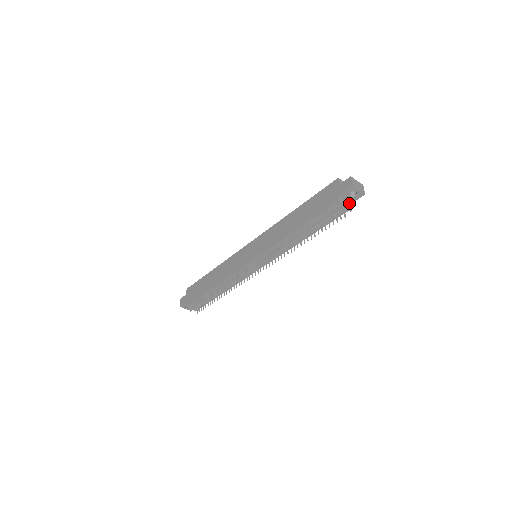
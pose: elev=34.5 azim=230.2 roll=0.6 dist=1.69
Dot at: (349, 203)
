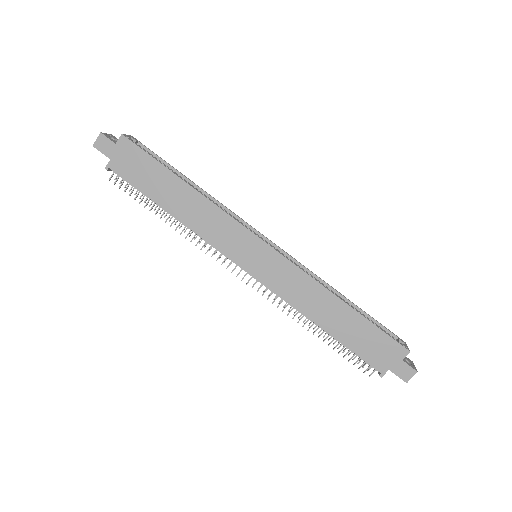
Dot at: occluded
